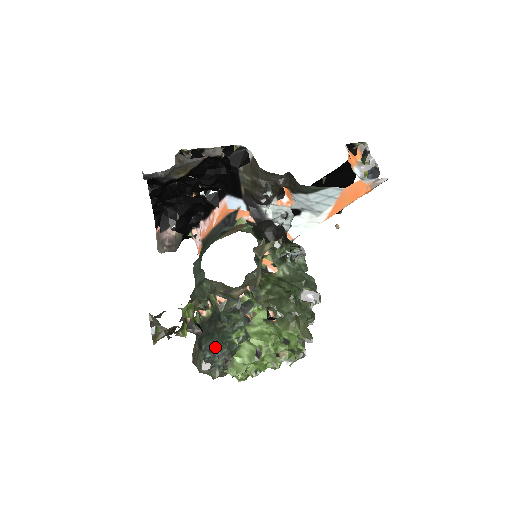
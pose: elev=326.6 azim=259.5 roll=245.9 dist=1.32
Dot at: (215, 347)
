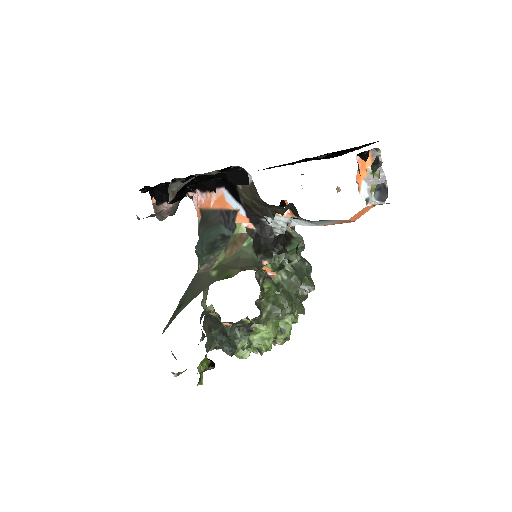
Dot at: (223, 343)
